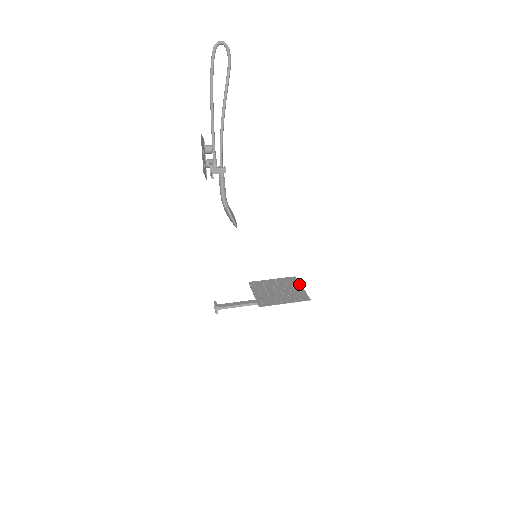
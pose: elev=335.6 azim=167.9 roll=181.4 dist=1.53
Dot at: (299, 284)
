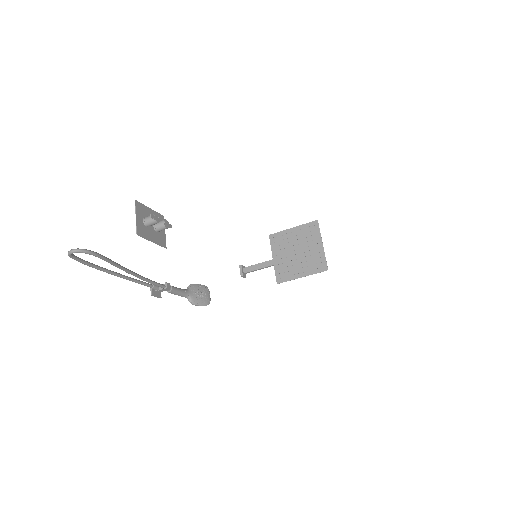
Dot at: (319, 238)
